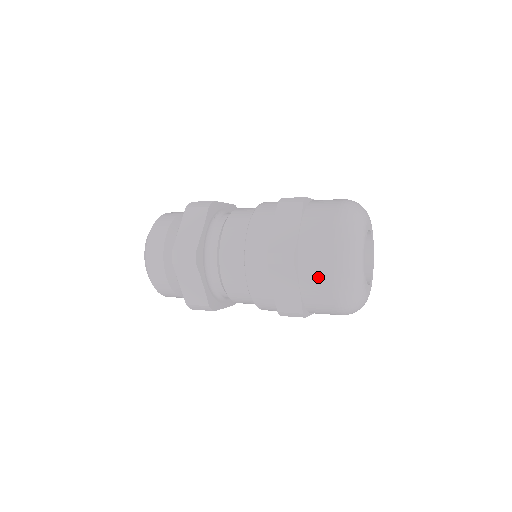
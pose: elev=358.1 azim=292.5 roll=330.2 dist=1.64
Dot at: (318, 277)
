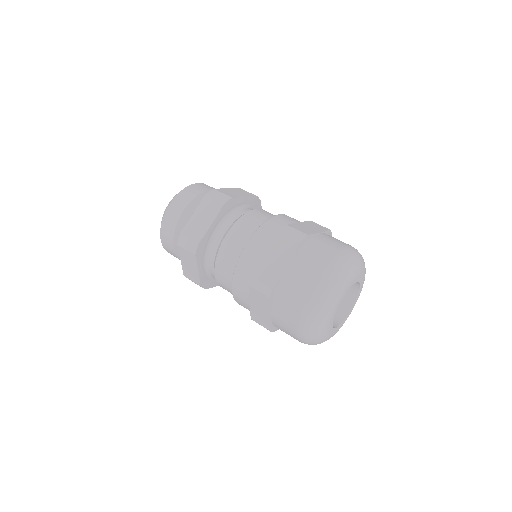
Dot at: (287, 315)
